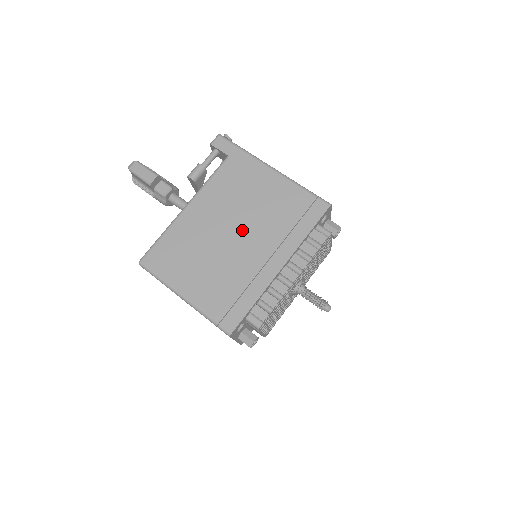
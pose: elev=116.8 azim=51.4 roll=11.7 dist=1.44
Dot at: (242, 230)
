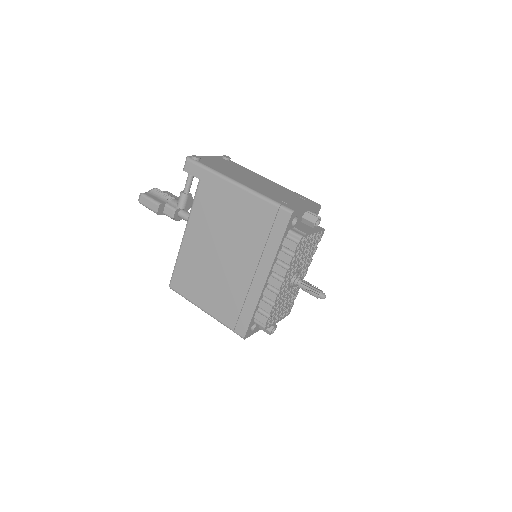
Dot at: (228, 250)
